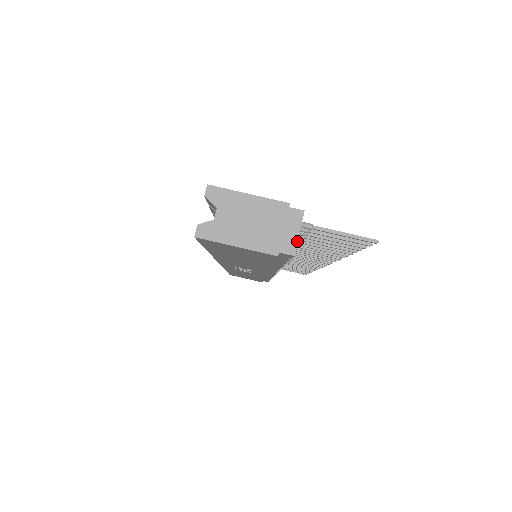
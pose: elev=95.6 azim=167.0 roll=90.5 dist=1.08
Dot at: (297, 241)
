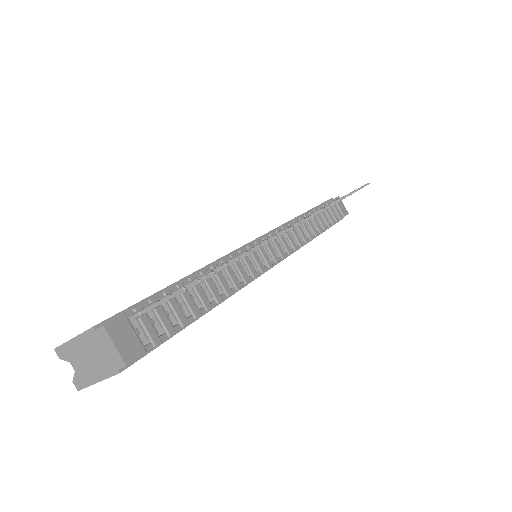
Dot at: (119, 353)
